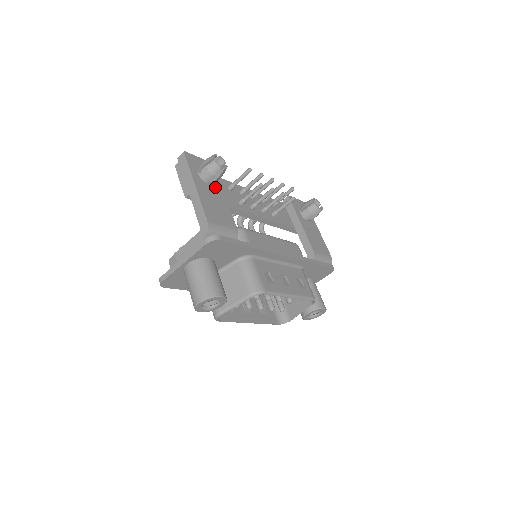
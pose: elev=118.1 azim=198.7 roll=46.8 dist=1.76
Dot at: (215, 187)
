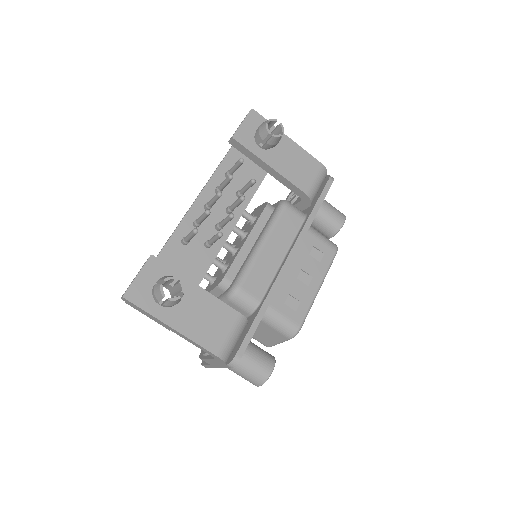
Dot at: occluded
